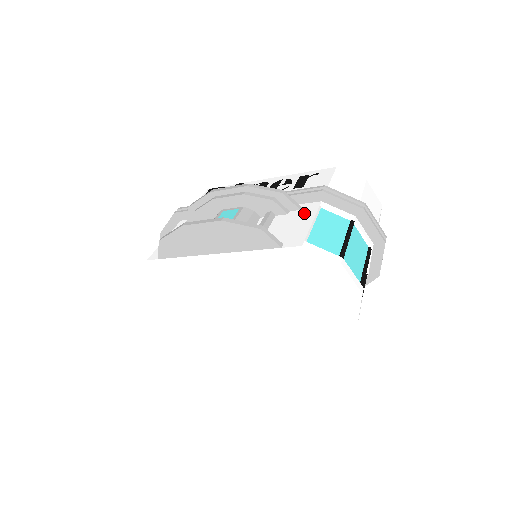
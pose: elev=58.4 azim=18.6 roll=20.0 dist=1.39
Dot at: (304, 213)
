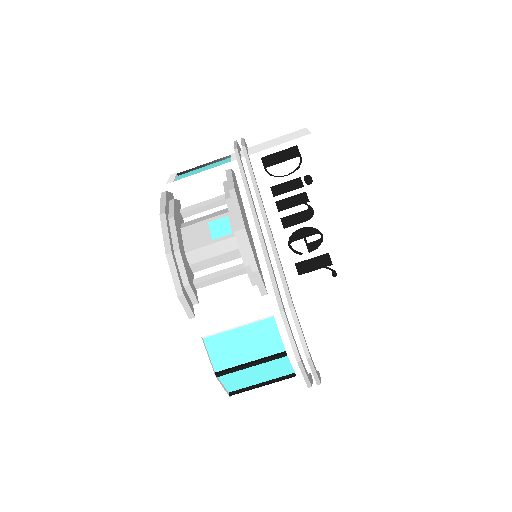
Dot at: (254, 305)
